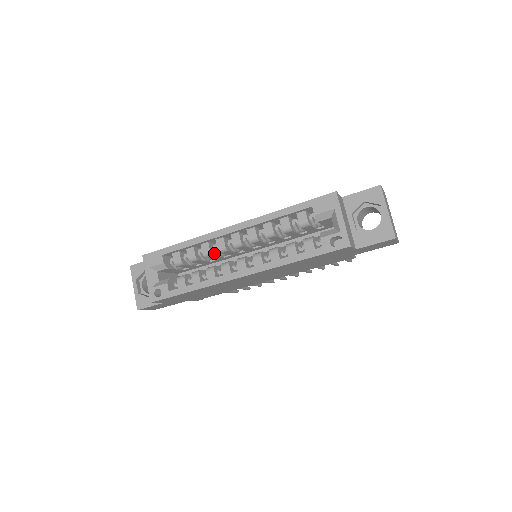
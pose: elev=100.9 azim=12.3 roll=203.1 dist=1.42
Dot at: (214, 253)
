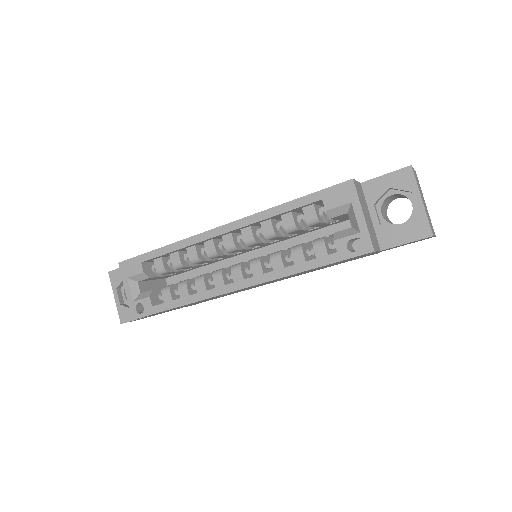
Dot at: (203, 258)
